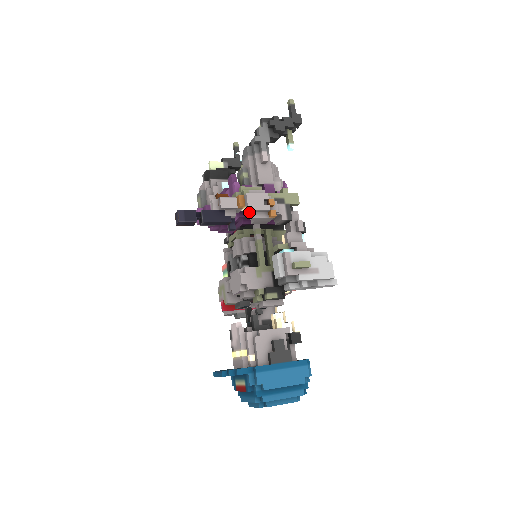
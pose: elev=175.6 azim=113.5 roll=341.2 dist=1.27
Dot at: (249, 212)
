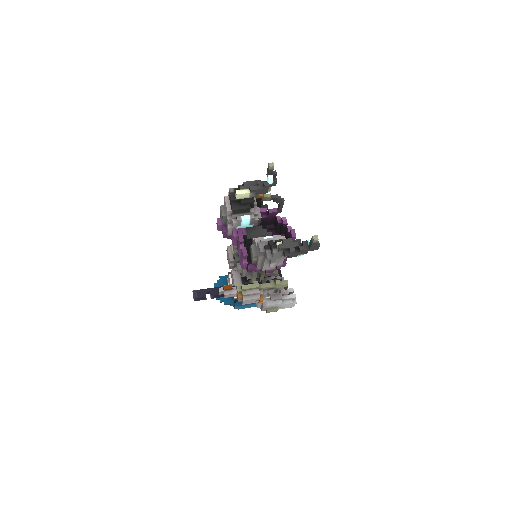
Dot at: occluded
